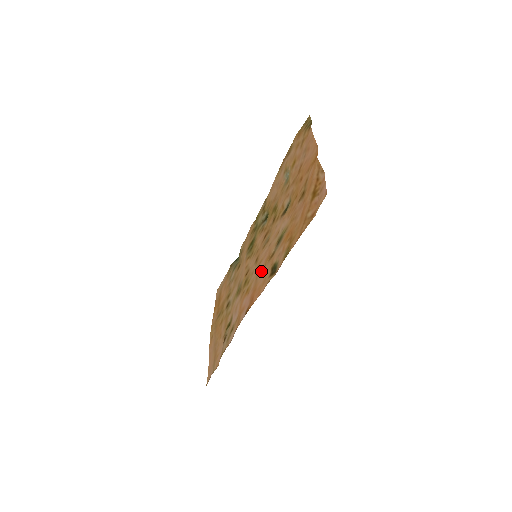
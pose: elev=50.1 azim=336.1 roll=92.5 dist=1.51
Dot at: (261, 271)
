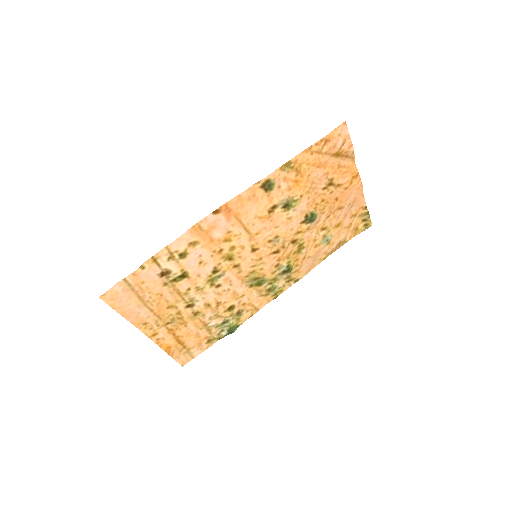
Dot at: (254, 220)
